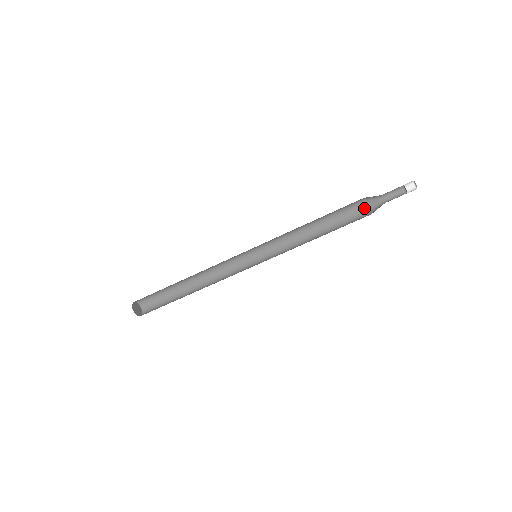
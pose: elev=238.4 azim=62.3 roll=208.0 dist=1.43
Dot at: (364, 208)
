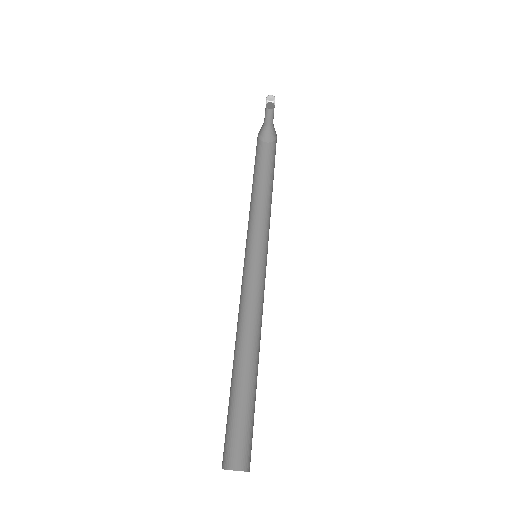
Dot at: (274, 144)
